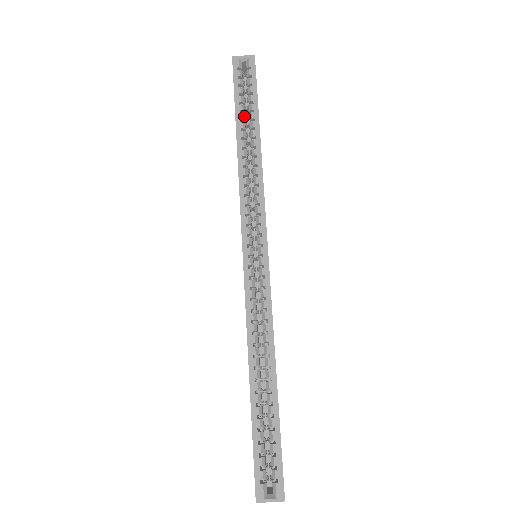
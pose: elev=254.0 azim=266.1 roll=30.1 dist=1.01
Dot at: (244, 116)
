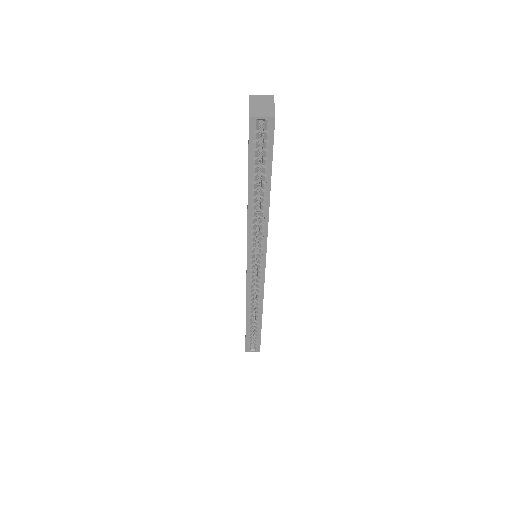
Dot at: (257, 177)
